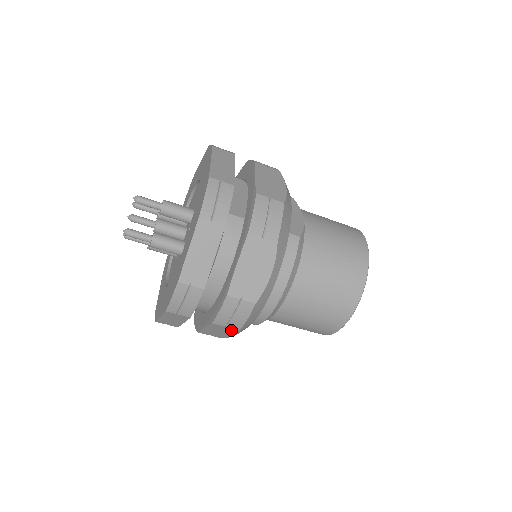
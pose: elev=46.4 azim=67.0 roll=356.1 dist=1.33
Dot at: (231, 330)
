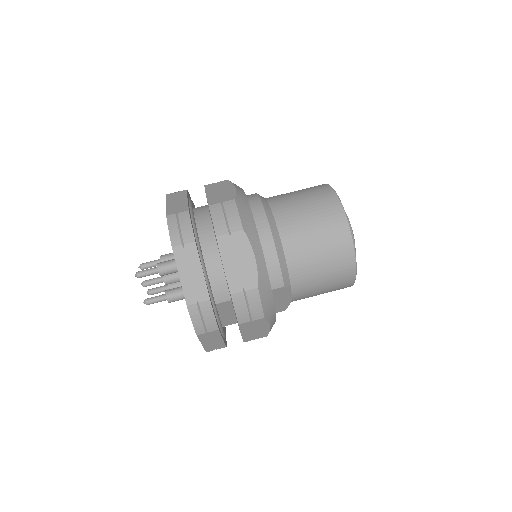
Dot at: (240, 241)
